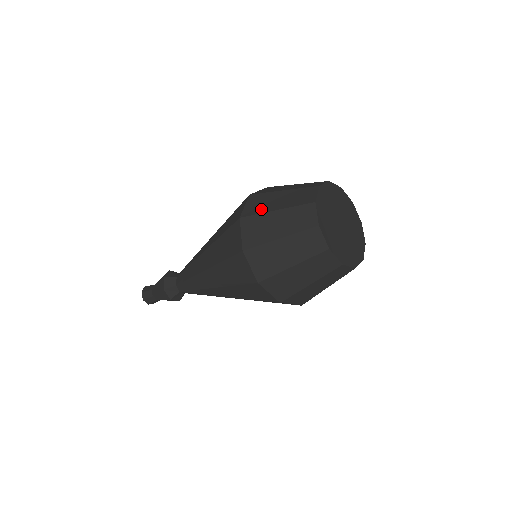
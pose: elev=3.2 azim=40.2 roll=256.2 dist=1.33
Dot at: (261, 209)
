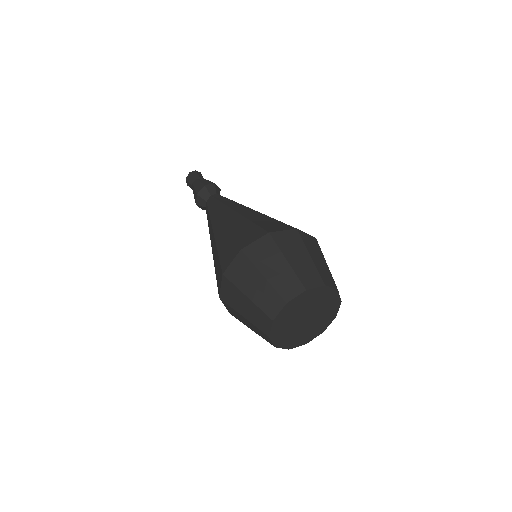
Dot at: (239, 282)
